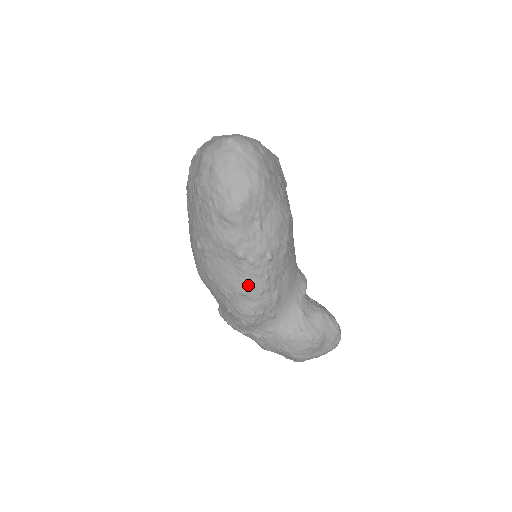
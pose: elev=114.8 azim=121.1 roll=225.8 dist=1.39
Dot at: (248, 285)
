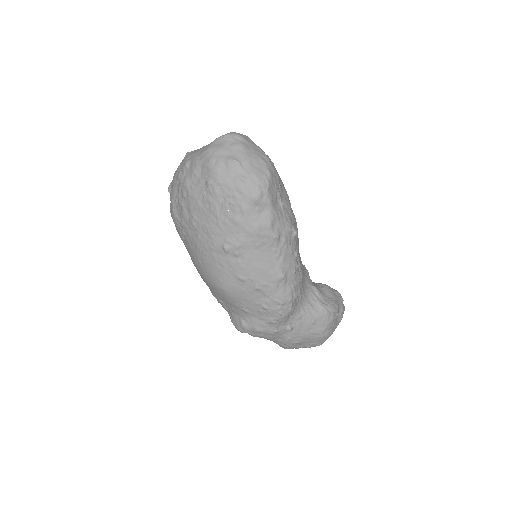
Dot at: (284, 267)
